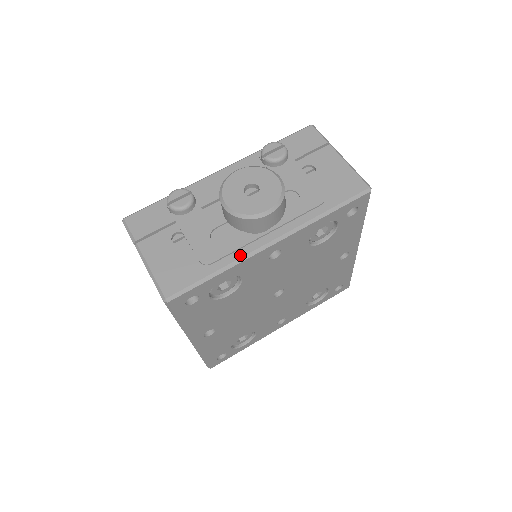
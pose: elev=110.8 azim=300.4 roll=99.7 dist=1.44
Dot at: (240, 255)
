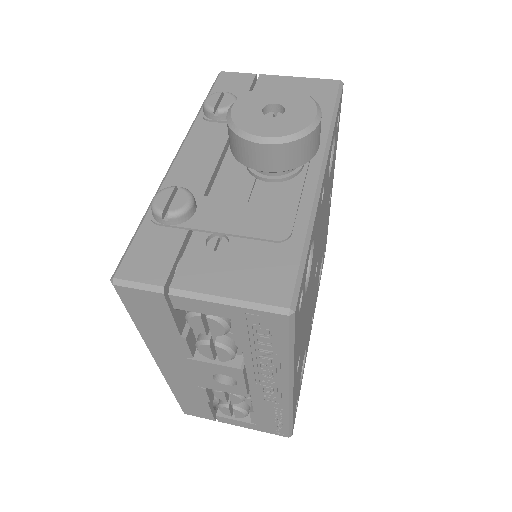
Dot at: (309, 204)
